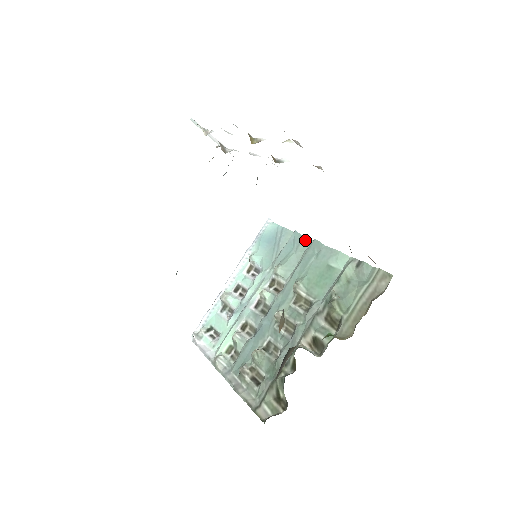
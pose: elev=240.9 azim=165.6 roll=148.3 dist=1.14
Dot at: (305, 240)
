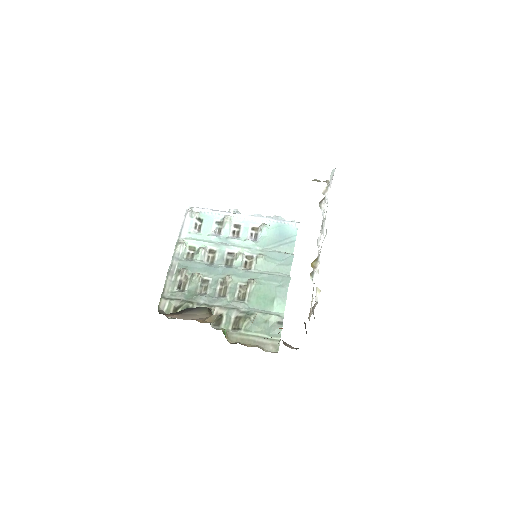
Dot at: (289, 268)
